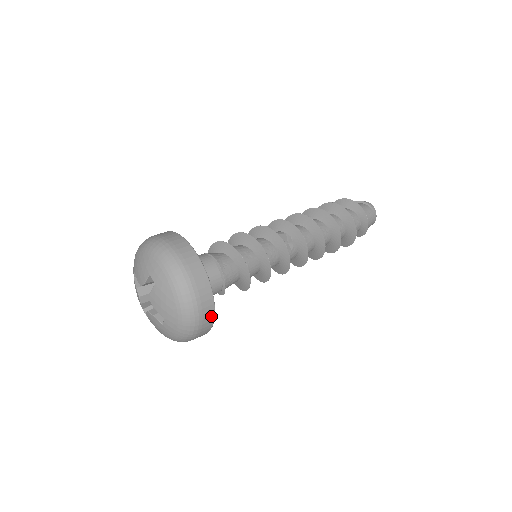
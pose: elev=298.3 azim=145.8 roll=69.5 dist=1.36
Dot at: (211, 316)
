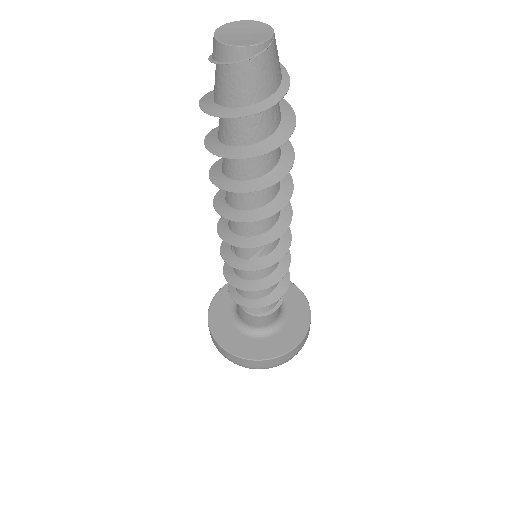
Dot at: (309, 328)
